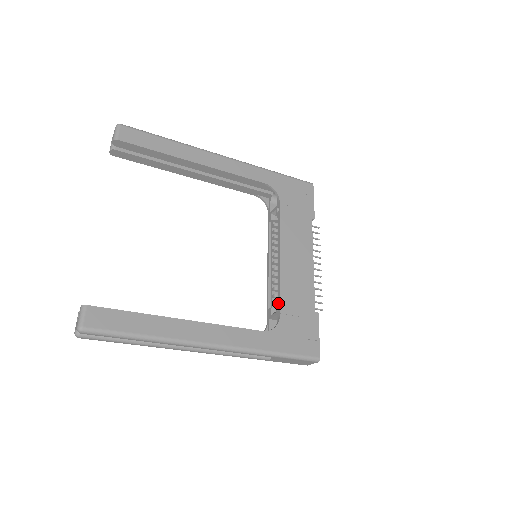
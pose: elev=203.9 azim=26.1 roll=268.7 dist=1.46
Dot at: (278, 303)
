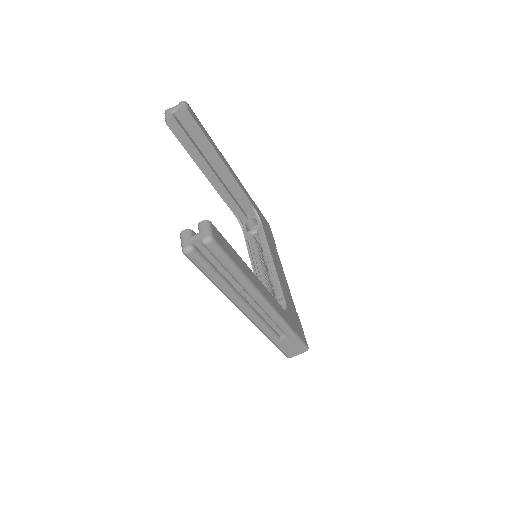
Dot at: (281, 295)
